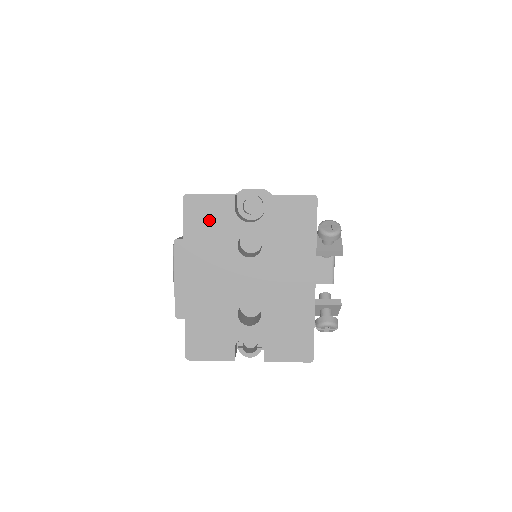
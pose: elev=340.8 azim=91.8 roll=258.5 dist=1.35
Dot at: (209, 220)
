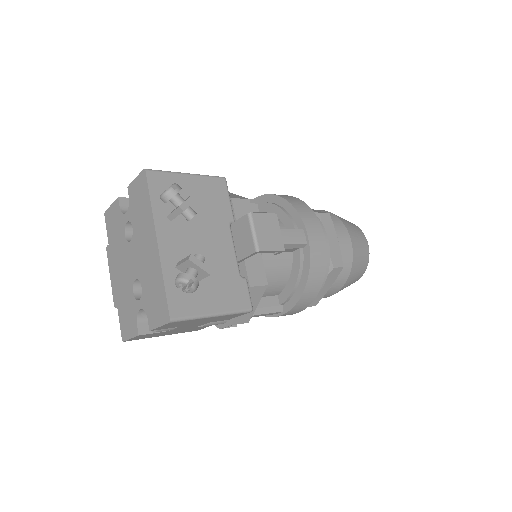
Dot at: (114, 224)
